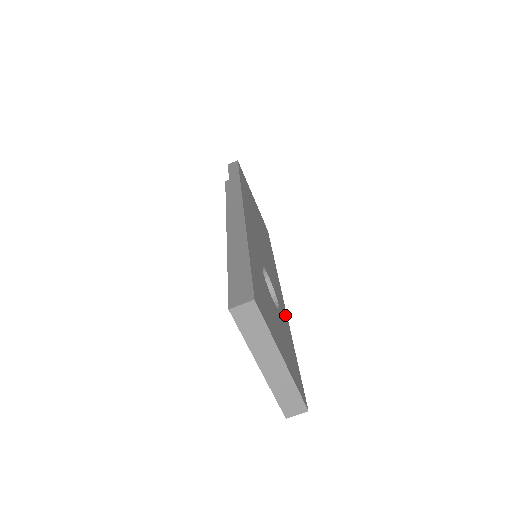
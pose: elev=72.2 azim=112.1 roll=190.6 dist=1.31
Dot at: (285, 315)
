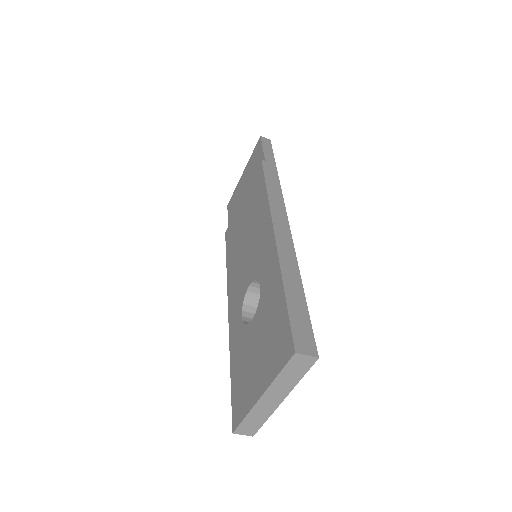
Dot at: occluded
